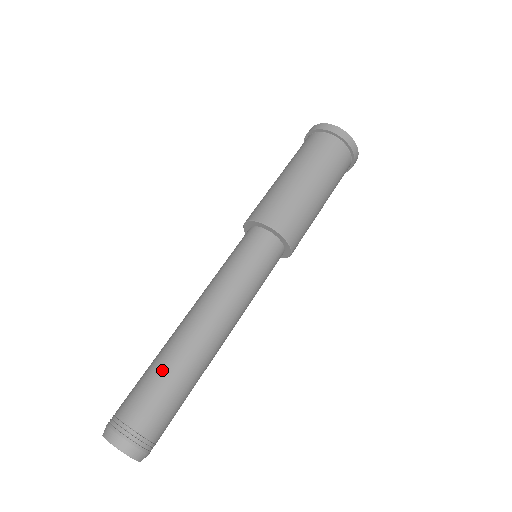
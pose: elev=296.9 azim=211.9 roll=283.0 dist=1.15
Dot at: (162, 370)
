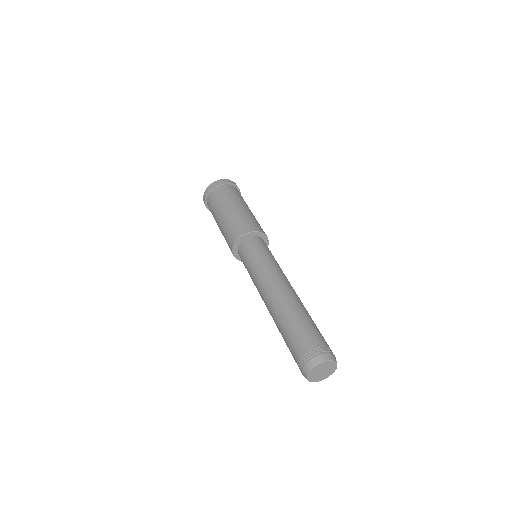
Dot at: (305, 315)
